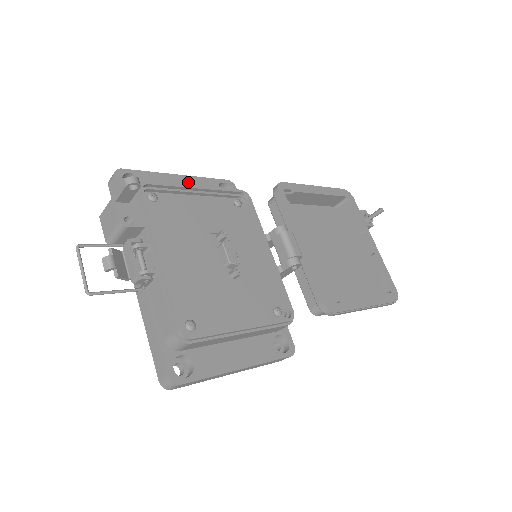
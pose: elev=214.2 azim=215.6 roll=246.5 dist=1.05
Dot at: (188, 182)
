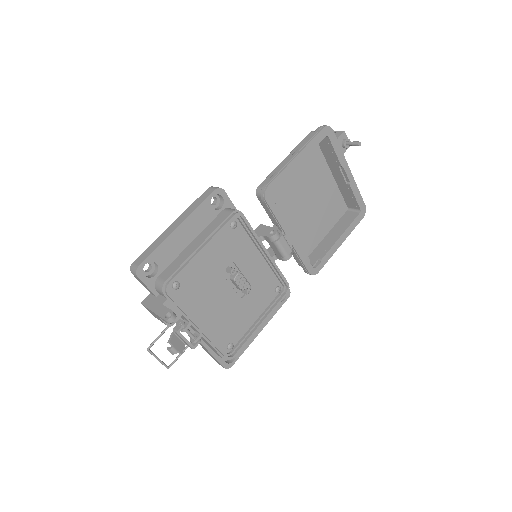
Dot at: (187, 227)
